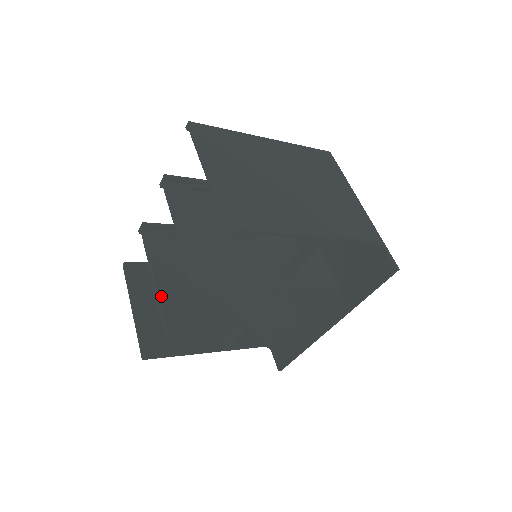
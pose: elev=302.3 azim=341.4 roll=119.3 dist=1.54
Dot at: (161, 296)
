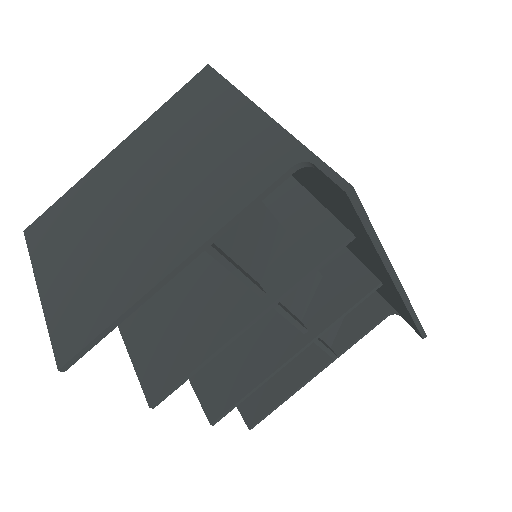
Dot at: (193, 380)
